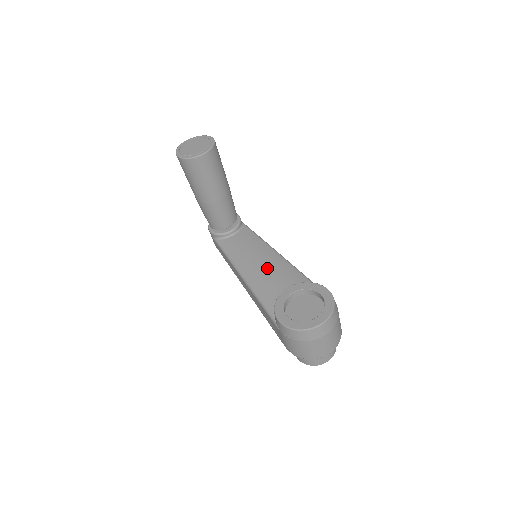
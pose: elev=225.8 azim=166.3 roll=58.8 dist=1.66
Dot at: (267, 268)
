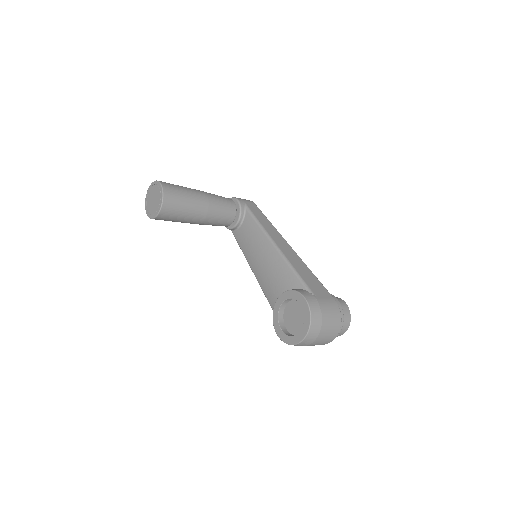
Dot at: (267, 267)
